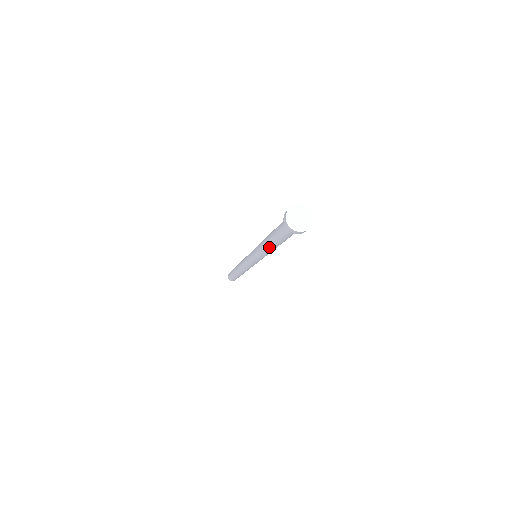
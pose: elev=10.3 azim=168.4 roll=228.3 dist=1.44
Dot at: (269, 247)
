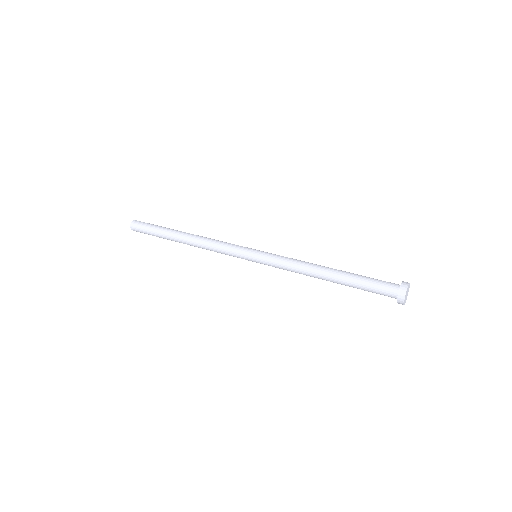
Dot at: (322, 279)
